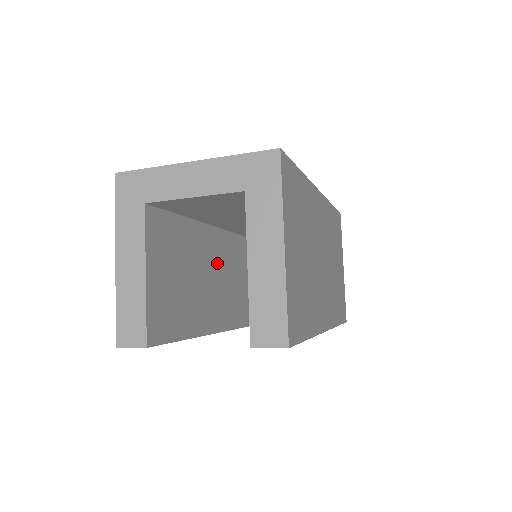
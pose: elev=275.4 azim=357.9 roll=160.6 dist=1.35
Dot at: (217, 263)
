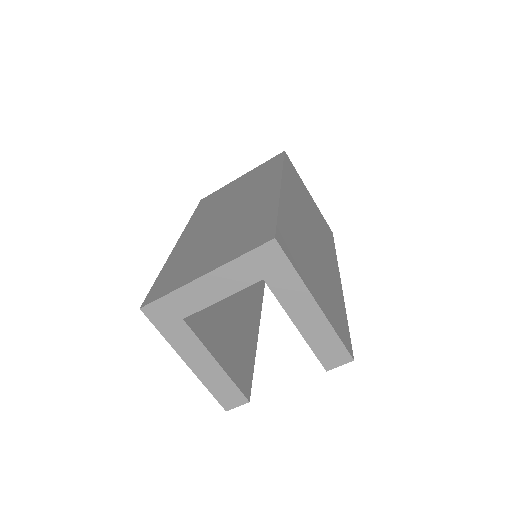
Dot at: occluded
